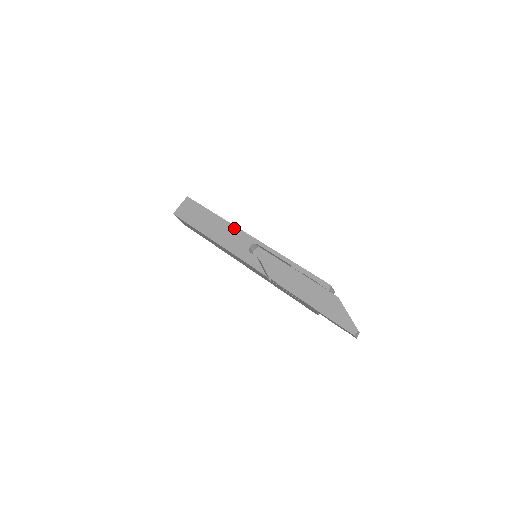
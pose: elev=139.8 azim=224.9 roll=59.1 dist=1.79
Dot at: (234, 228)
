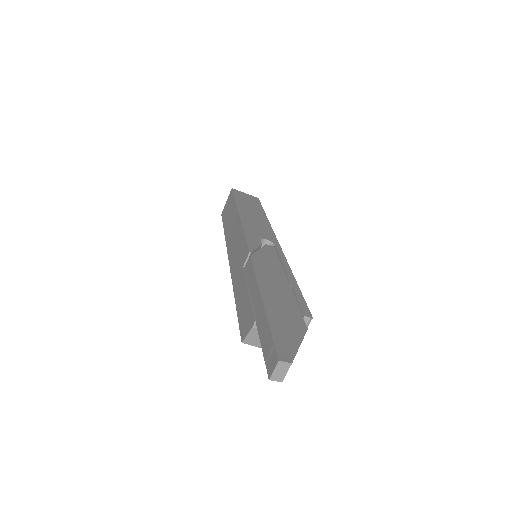
Dot at: (269, 227)
